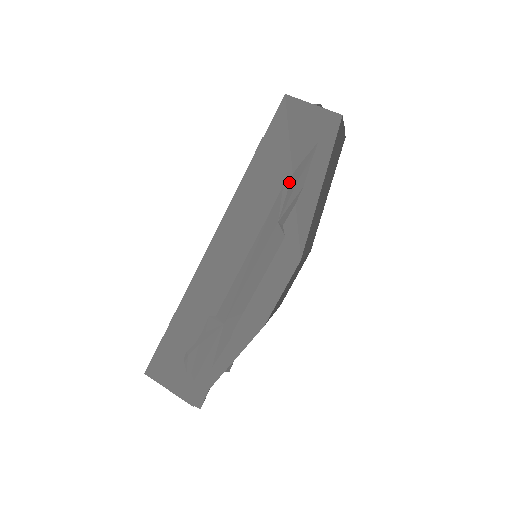
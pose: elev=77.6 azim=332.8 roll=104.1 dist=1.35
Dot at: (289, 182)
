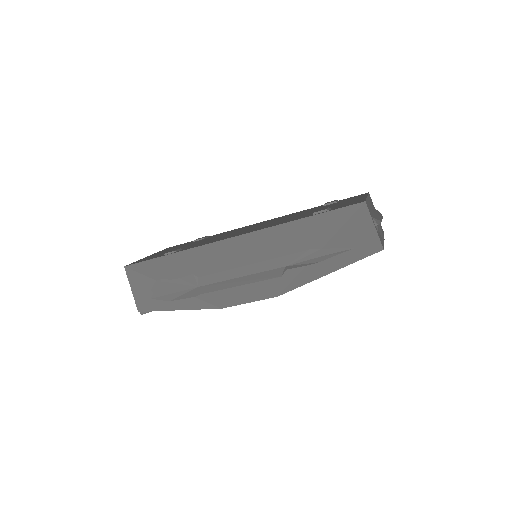
Dot at: (315, 251)
